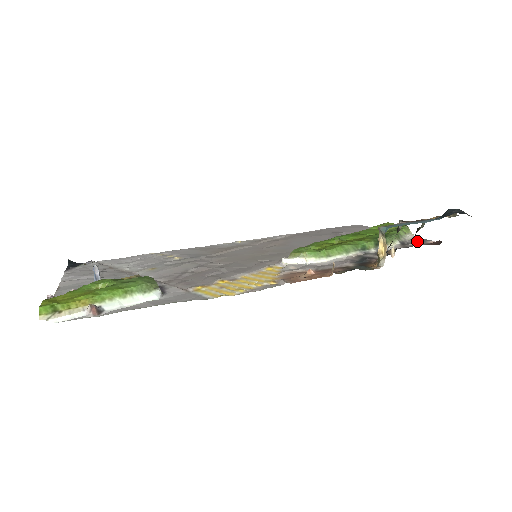
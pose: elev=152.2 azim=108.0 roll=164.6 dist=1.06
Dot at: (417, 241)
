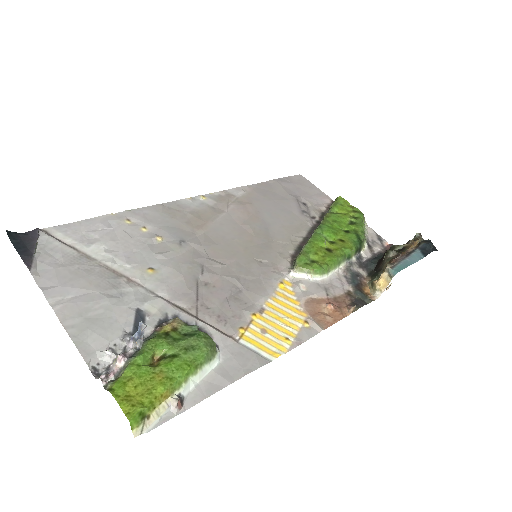
Dot at: (376, 241)
